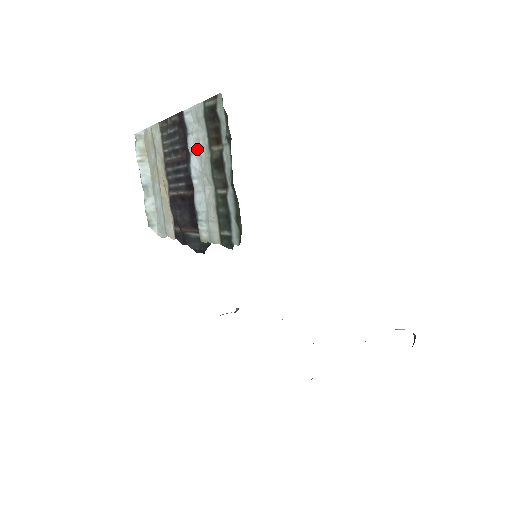
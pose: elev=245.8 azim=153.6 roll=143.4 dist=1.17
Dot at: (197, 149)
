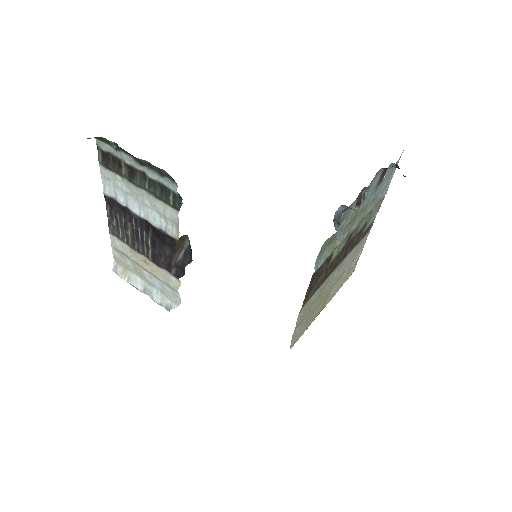
Dot at: (124, 195)
